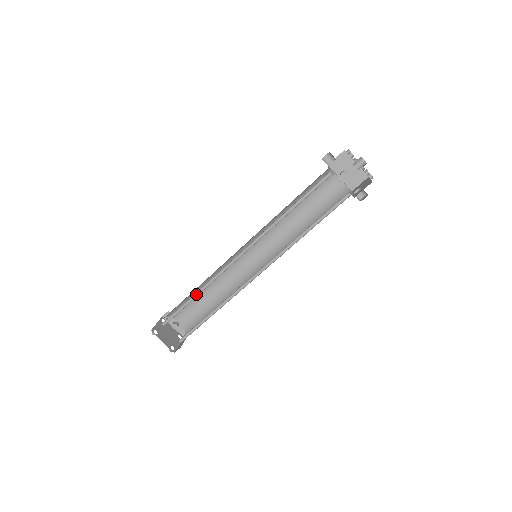
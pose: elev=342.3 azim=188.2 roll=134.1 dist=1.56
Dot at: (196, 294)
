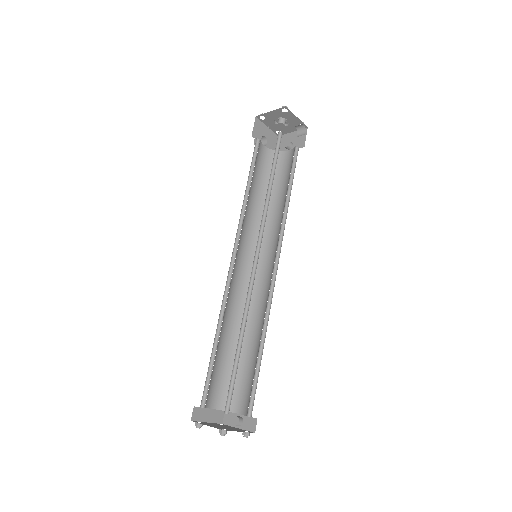
Dot at: (218, 337)
